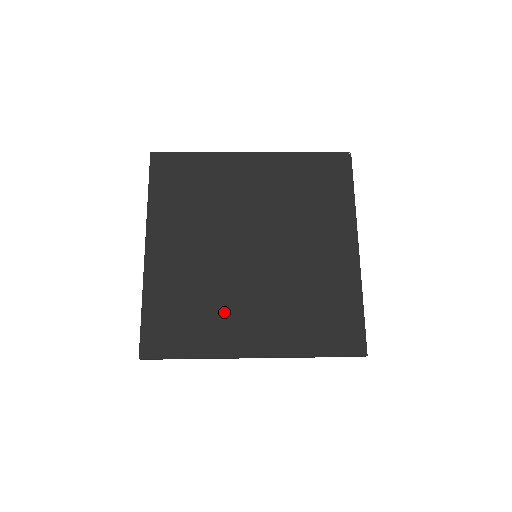
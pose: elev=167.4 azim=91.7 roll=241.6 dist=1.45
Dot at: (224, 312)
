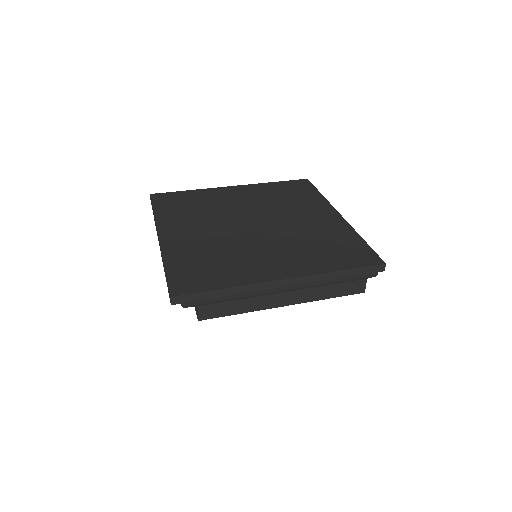
Dot at: (244, 259)
